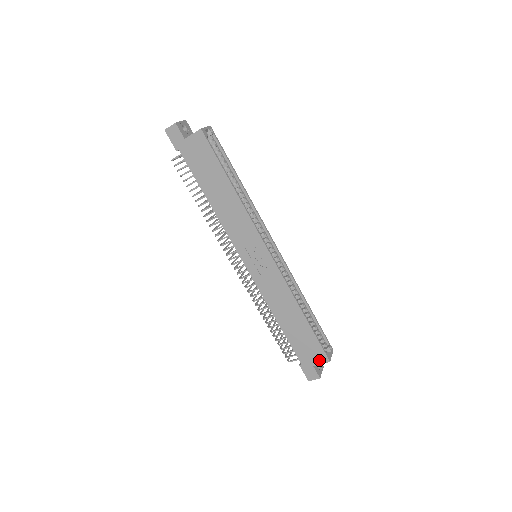
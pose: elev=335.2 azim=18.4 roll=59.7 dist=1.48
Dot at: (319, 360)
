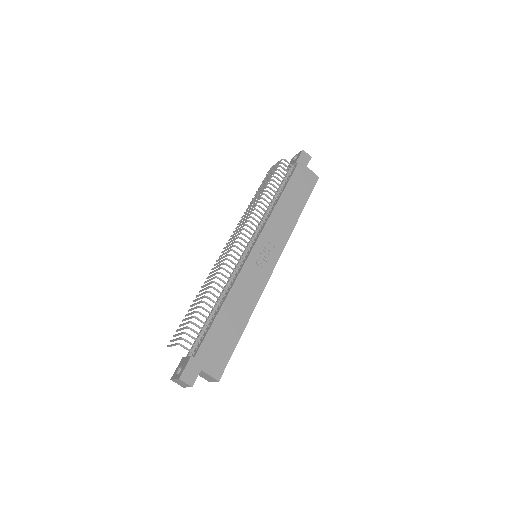
Dot at: (213, 370)
